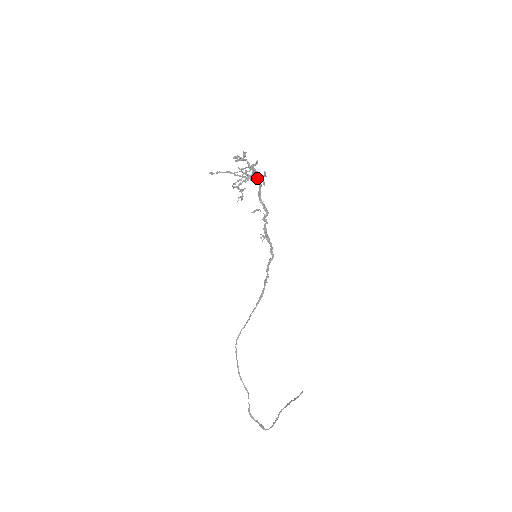
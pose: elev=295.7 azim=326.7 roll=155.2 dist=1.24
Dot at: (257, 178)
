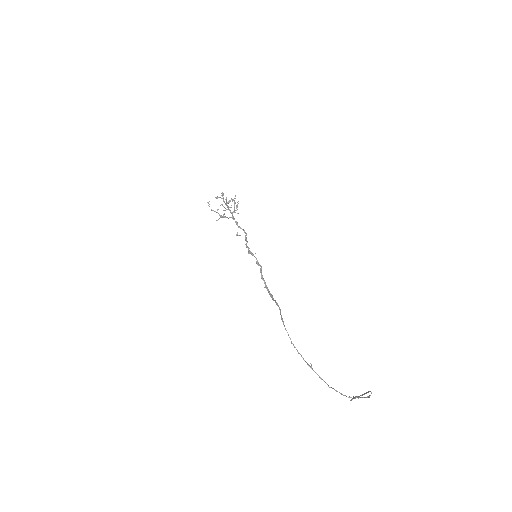
Dot at: occluded
